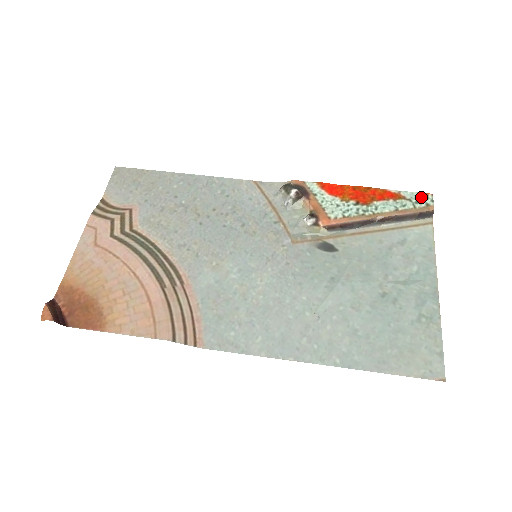
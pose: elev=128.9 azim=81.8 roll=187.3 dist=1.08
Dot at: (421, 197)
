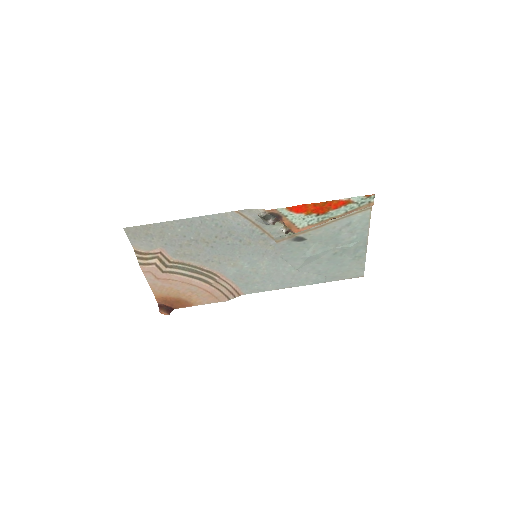
Dot at: (365, 199)
